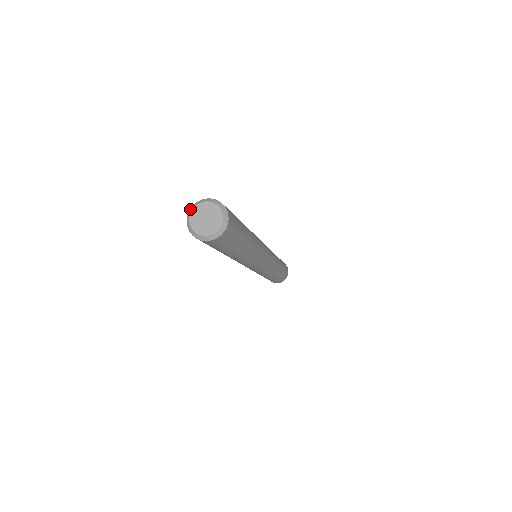
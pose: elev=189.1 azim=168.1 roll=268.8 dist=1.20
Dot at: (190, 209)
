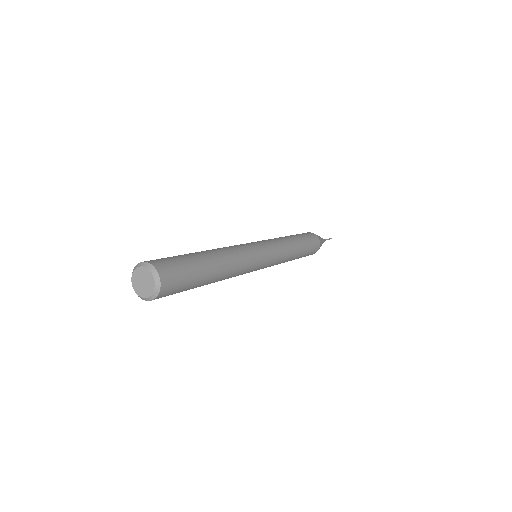
Dot at: (132, 284)
